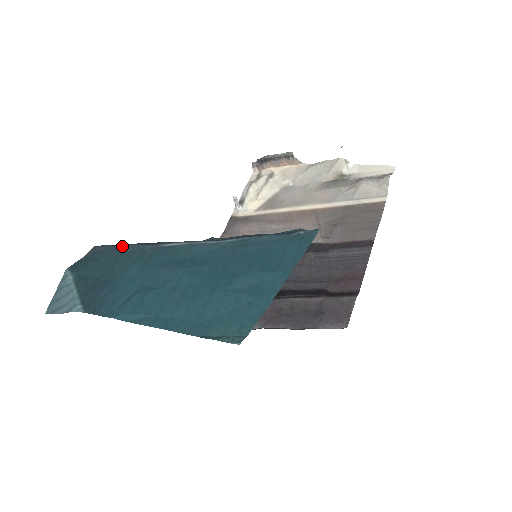
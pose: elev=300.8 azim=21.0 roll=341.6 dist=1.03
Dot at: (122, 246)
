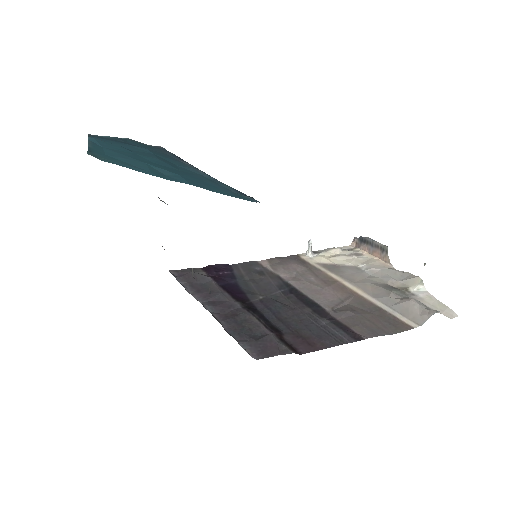
Dot at: (169, 152)
